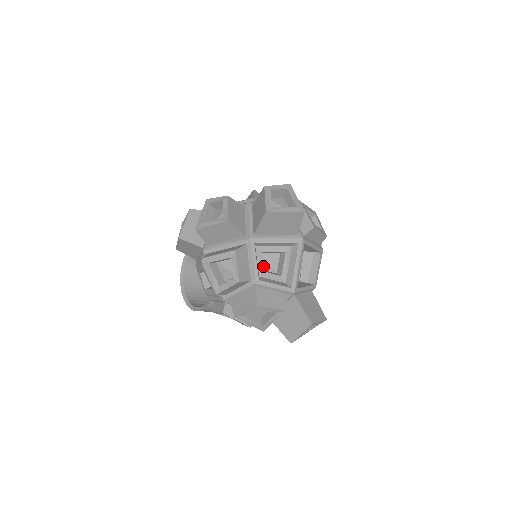
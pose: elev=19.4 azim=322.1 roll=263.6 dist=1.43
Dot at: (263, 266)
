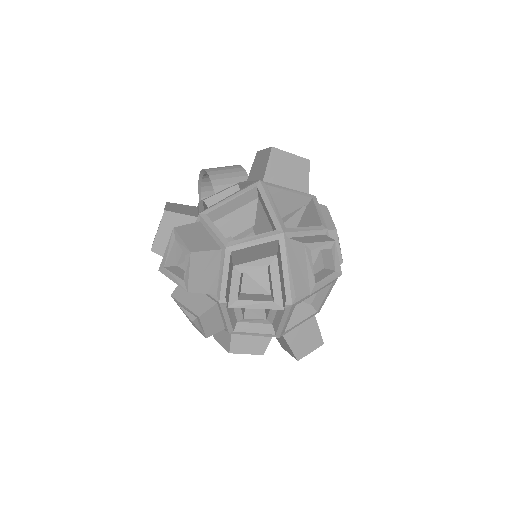
Dot at: (242, 314)
